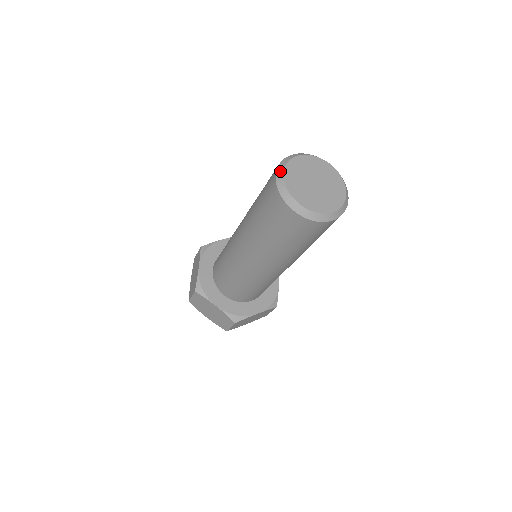
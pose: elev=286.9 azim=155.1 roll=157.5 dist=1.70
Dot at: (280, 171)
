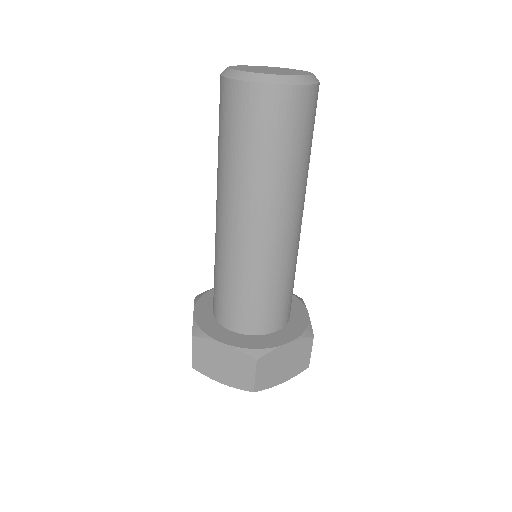
Dot at: (224, 70)
